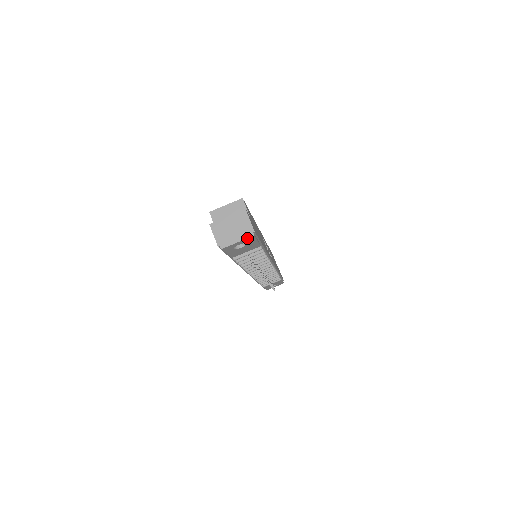
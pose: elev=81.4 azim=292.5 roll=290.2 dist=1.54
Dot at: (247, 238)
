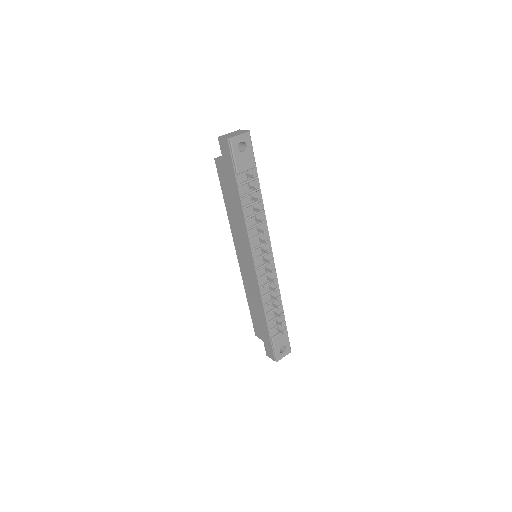
Dot at: (246, 133)
